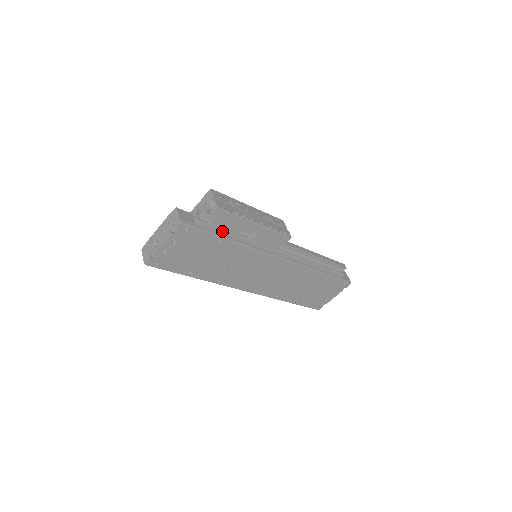
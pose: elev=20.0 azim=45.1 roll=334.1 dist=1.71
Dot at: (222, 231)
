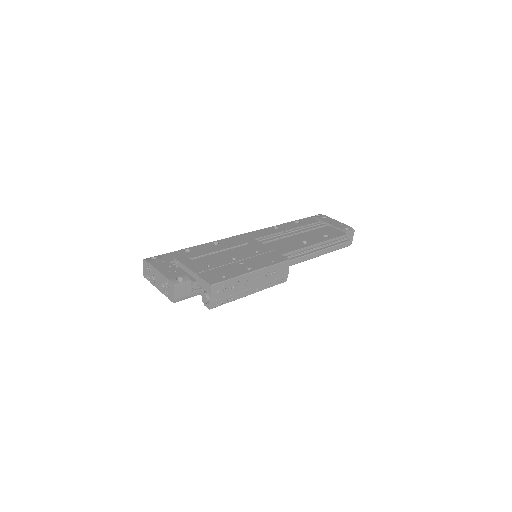
Dot at: occluded
